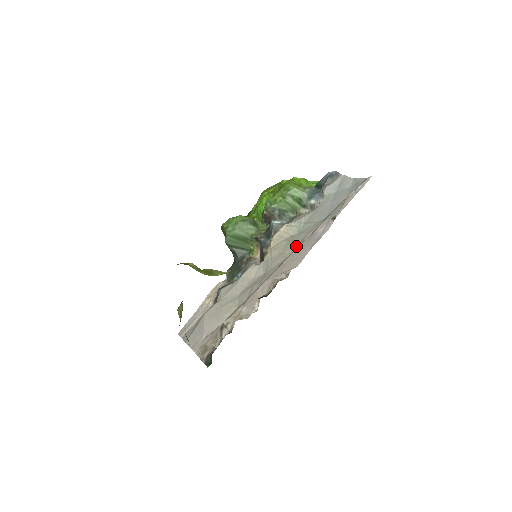
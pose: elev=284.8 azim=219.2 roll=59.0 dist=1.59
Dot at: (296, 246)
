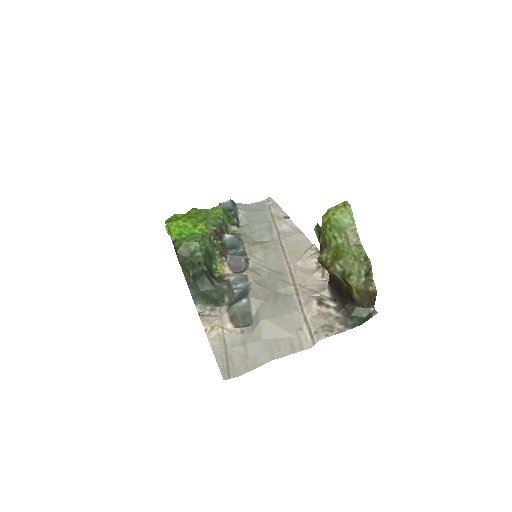
Dot at: (274, 244)
